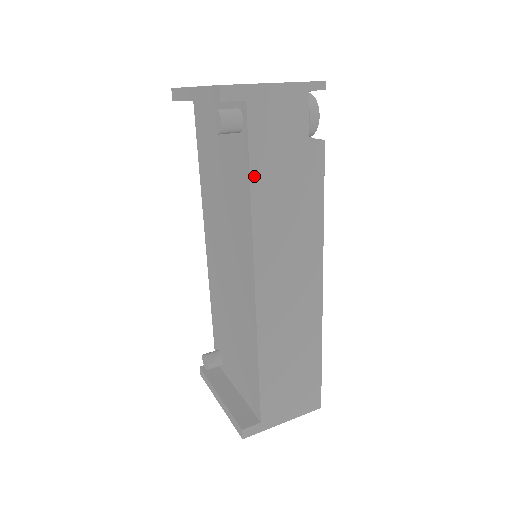
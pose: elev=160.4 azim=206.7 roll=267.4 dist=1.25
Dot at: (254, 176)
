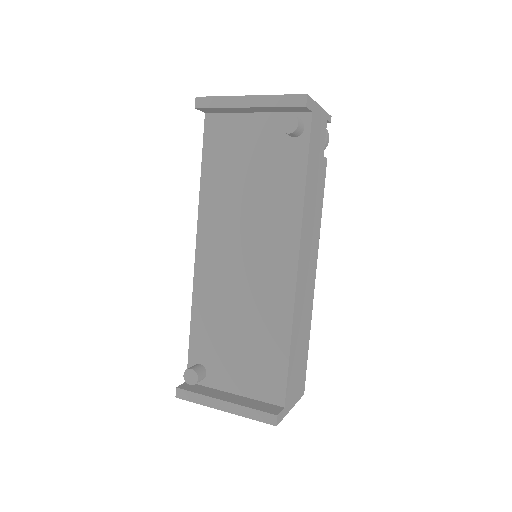
Dot at: (308, 172)
